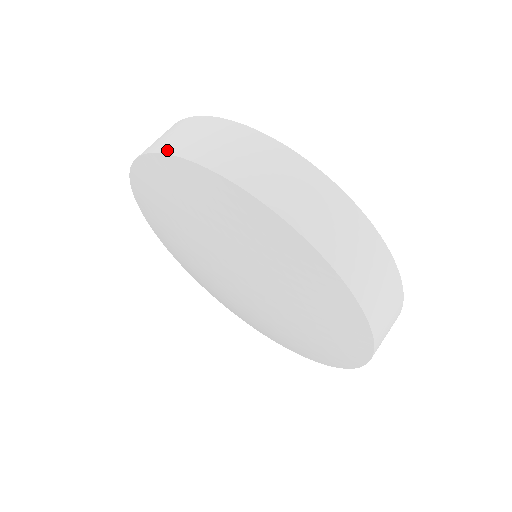
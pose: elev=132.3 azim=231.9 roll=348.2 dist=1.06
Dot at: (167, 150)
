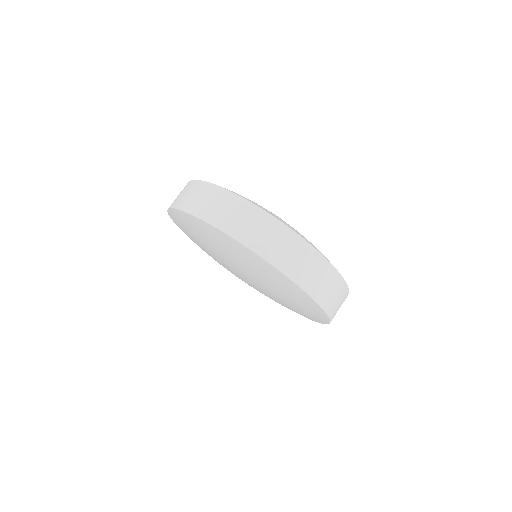
Dot at: occluded
